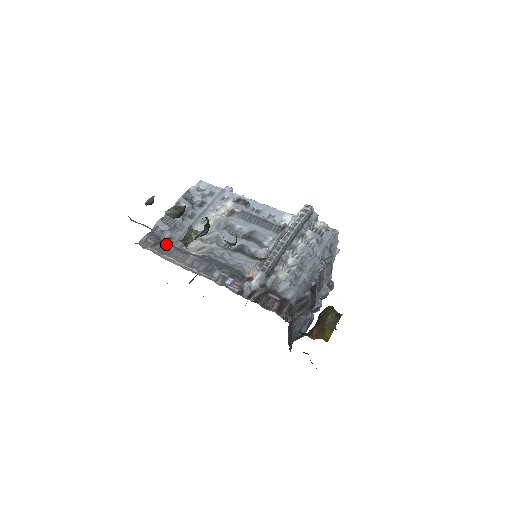
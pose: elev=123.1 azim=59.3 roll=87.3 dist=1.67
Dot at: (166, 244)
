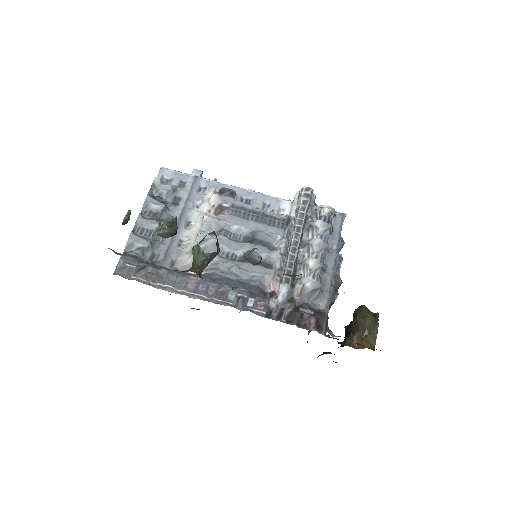
Dot at: (153, 267)
